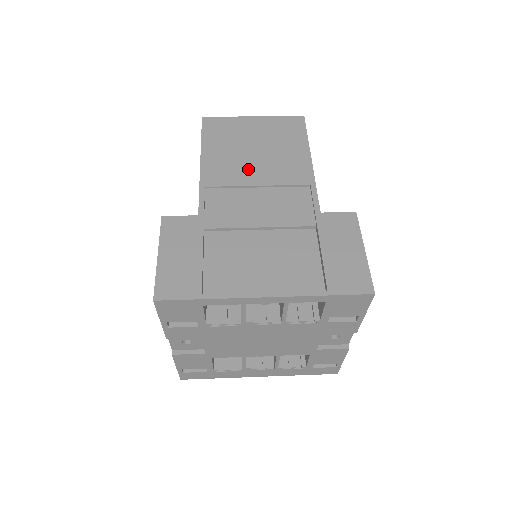
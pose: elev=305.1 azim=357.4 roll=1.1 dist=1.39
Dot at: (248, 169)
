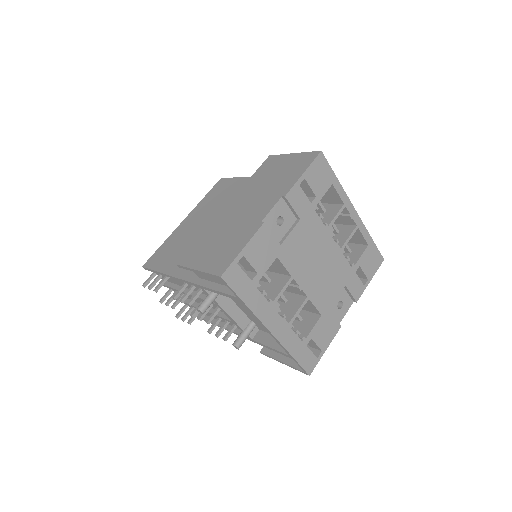
Dot at: occluded
